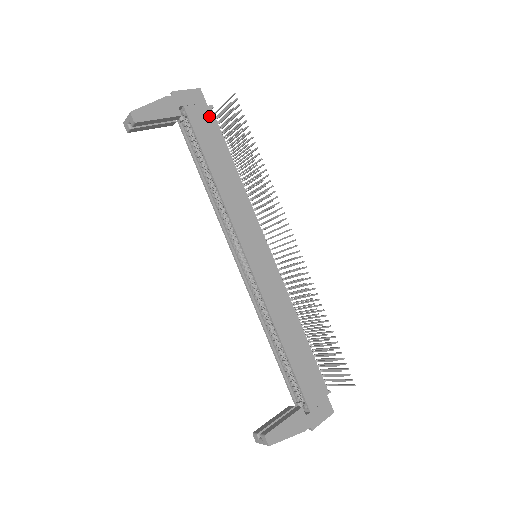
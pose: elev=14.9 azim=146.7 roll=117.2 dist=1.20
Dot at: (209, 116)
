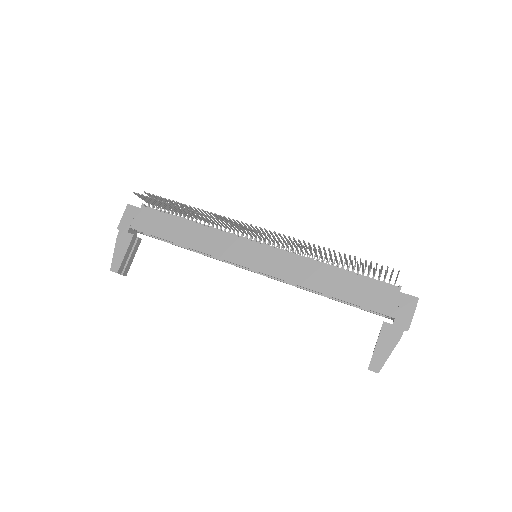
Dot at: (147, 213)
